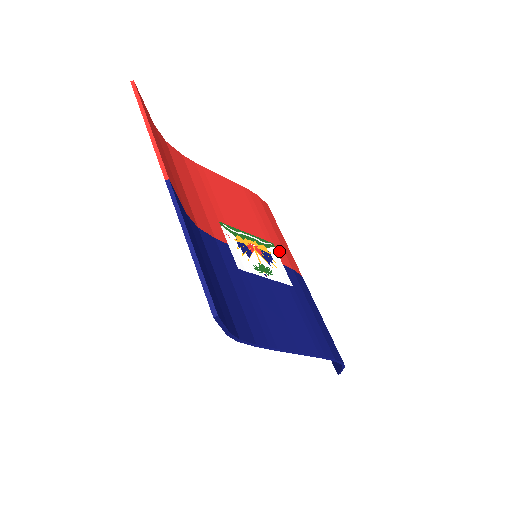
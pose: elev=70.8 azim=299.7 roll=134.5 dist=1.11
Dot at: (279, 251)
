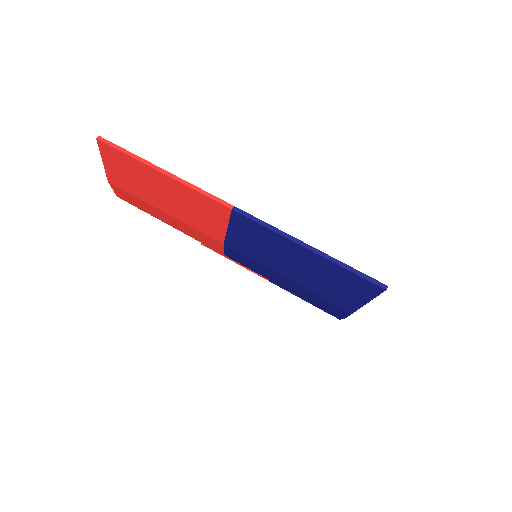
Dot at: occluded
